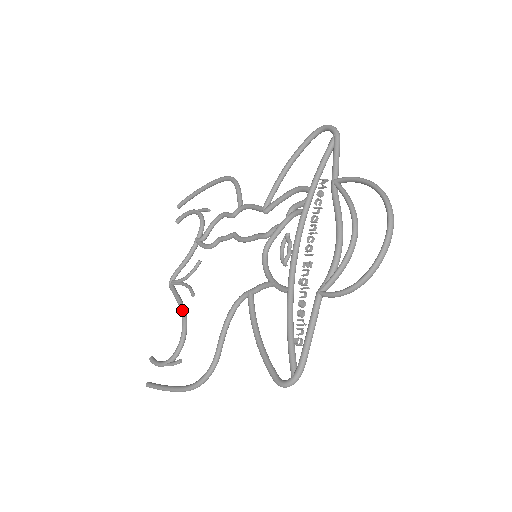
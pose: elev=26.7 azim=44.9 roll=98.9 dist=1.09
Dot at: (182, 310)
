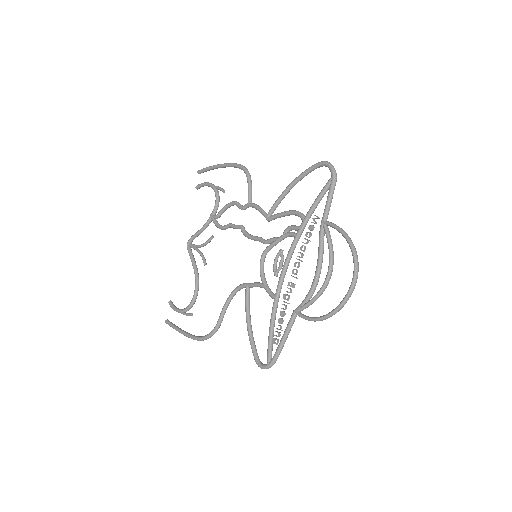
Dot at: (196, 274)
